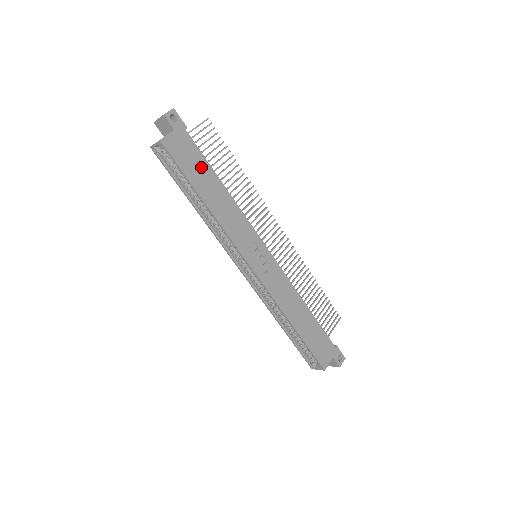
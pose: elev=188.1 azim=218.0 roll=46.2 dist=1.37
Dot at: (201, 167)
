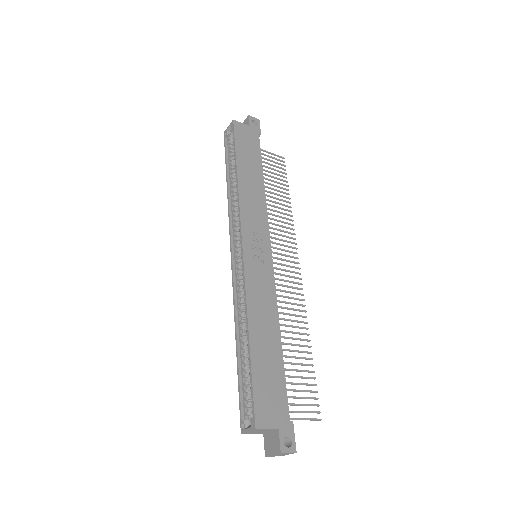
Dot at: (253, 157)
